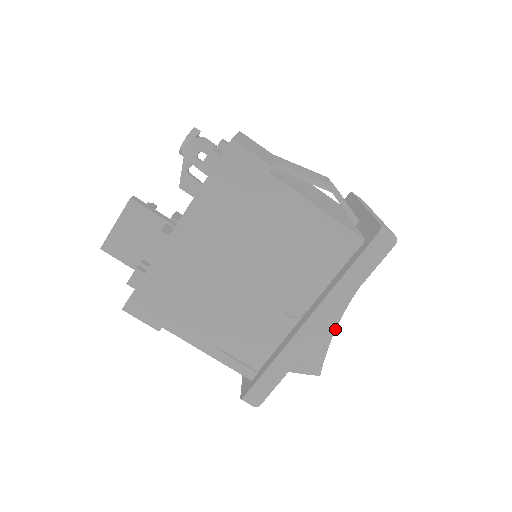
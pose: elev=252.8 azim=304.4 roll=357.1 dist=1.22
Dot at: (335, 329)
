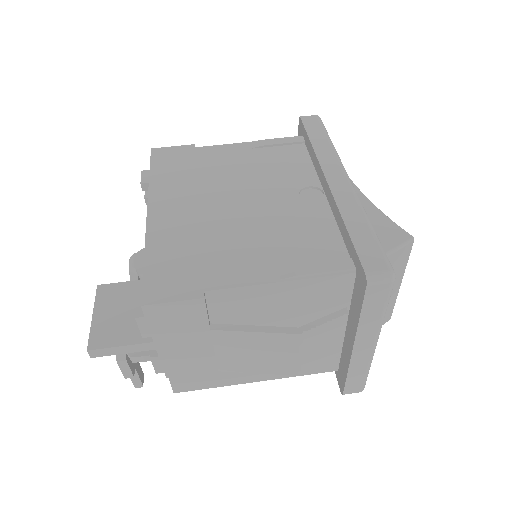
Dot at: (368, 199)
